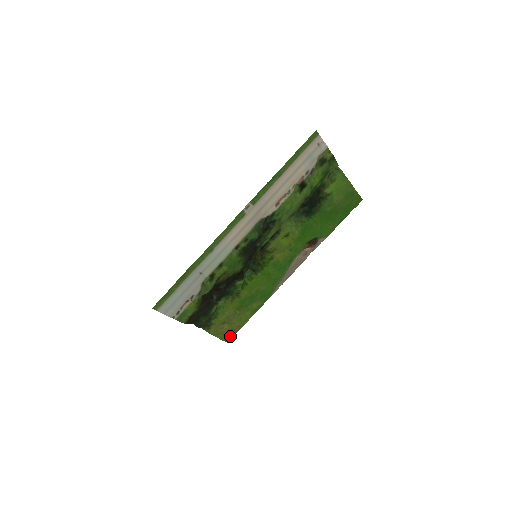
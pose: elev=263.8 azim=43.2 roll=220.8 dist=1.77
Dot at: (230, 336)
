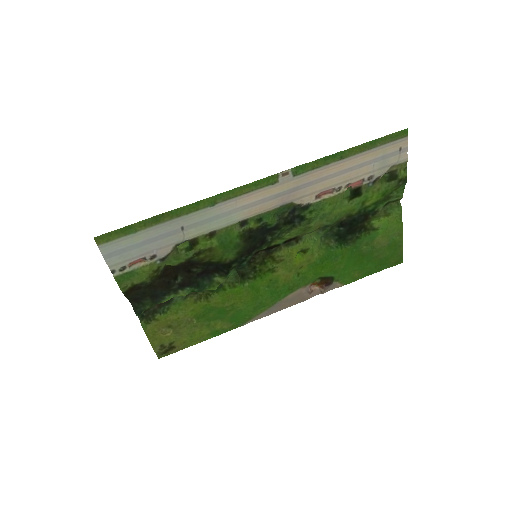
Dot at: (167, 351)
